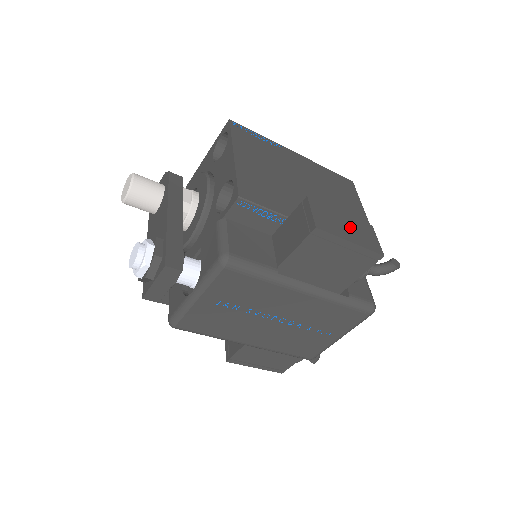
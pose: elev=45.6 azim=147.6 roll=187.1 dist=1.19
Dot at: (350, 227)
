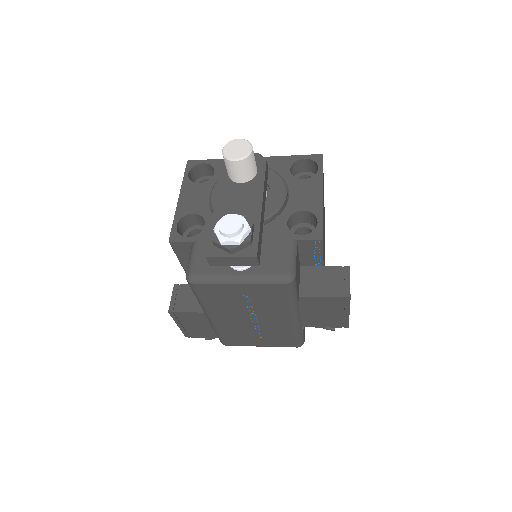
Dot at: occluded
